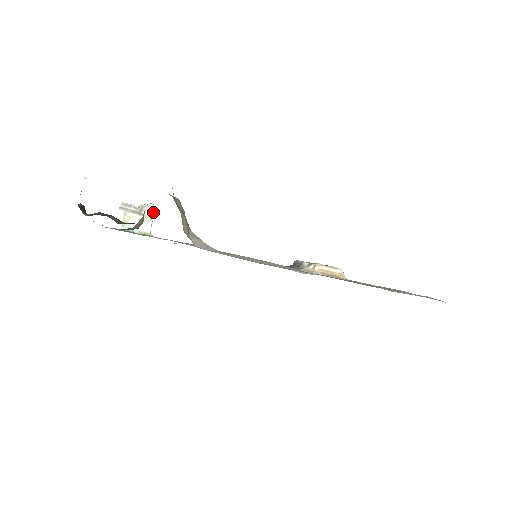
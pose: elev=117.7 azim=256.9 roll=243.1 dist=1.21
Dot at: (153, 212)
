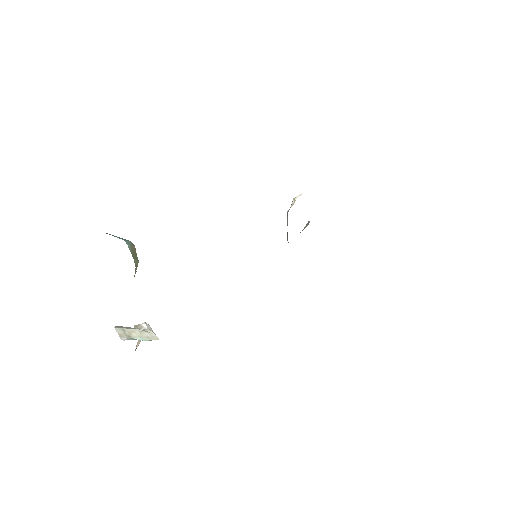
Dot at: (150, 328)
